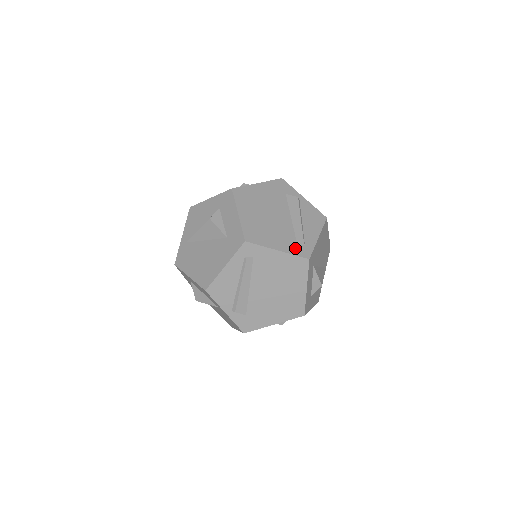
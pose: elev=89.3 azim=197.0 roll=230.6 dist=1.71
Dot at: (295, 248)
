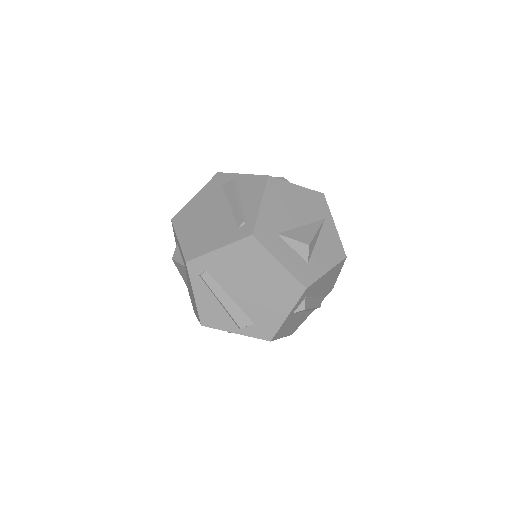
Dot at: (236, 234)
